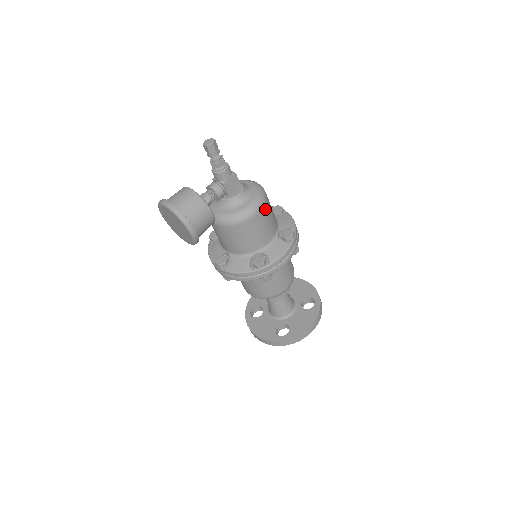
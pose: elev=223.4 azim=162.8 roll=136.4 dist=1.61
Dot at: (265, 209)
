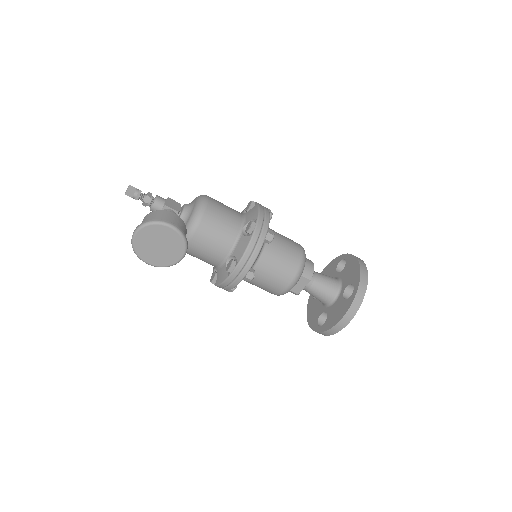
Dot at: (212, 199)
